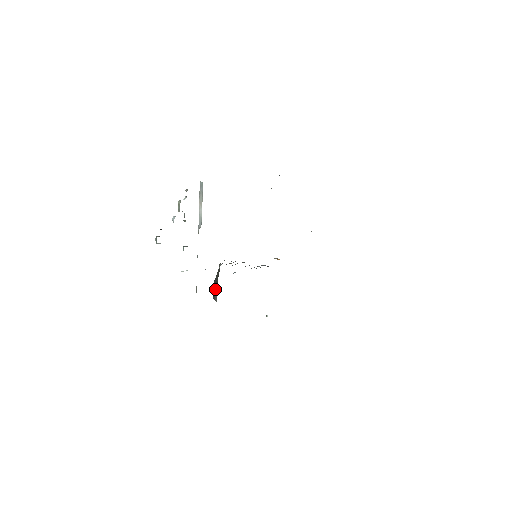
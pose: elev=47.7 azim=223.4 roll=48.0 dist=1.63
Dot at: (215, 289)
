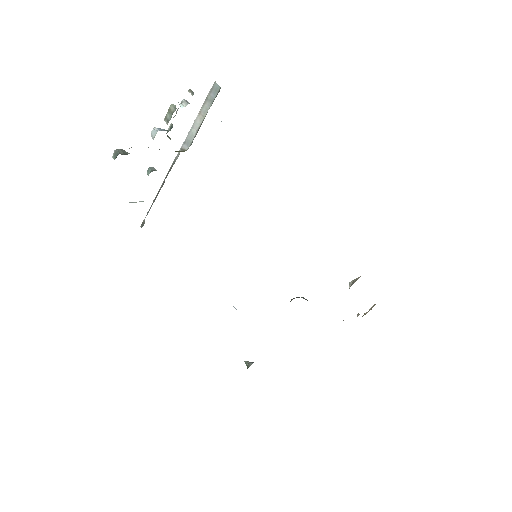
Dot at: occluded
